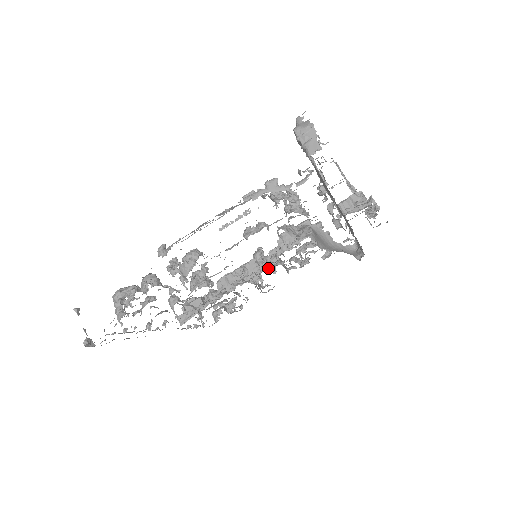
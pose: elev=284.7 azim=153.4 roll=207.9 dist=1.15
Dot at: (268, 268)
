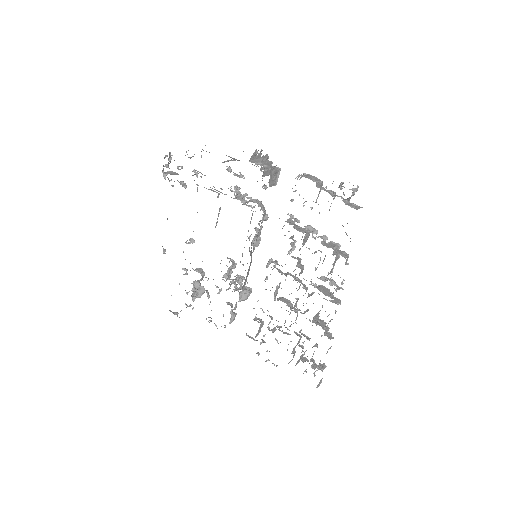
Dot at: (310, 295)
